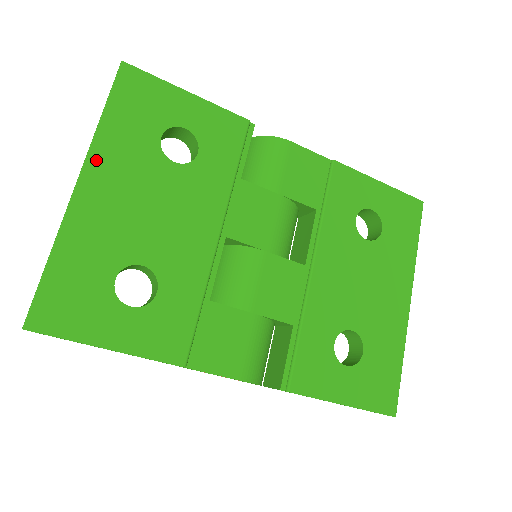
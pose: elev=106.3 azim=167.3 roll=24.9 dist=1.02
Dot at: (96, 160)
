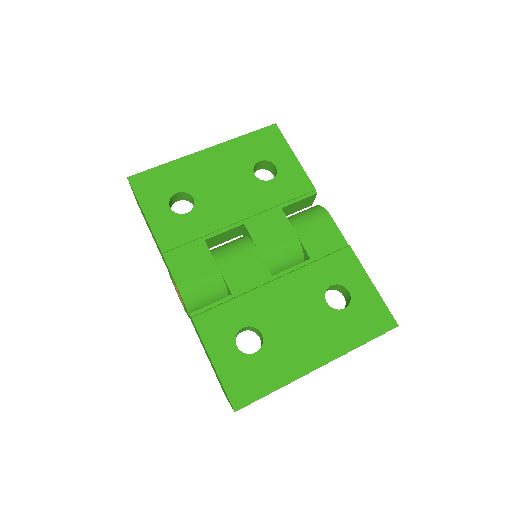
Dot at: (222, 148)
